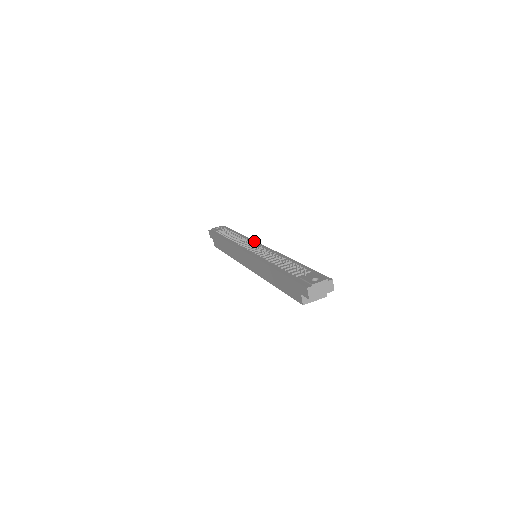
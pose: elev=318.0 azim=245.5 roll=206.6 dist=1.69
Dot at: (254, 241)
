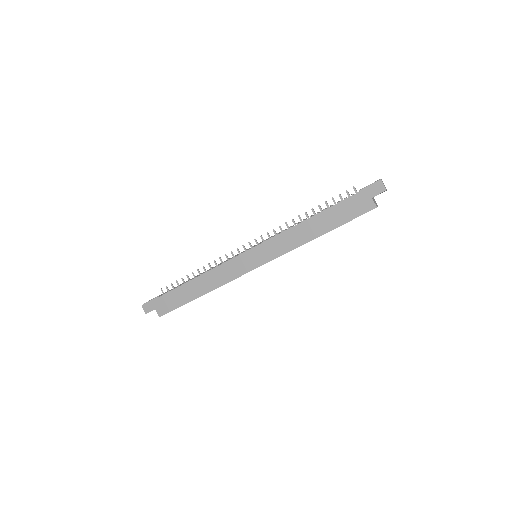
Dot at: occluded
